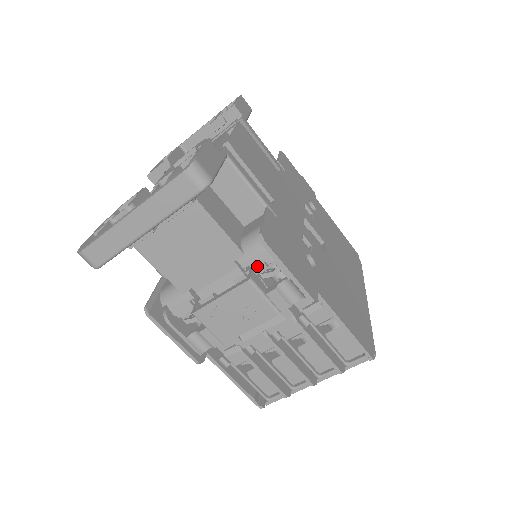
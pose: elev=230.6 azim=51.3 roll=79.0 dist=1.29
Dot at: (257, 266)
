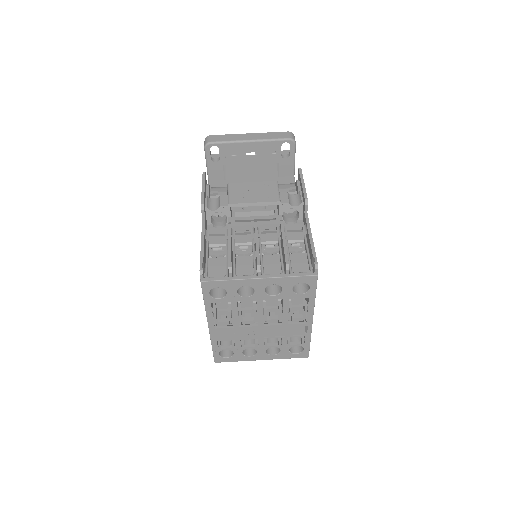
Dot at: (283, 188)
